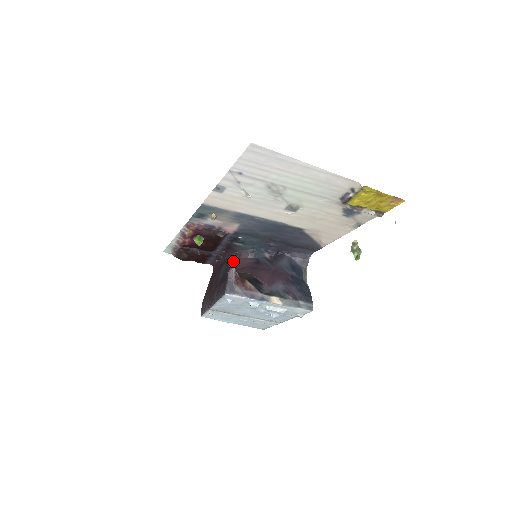
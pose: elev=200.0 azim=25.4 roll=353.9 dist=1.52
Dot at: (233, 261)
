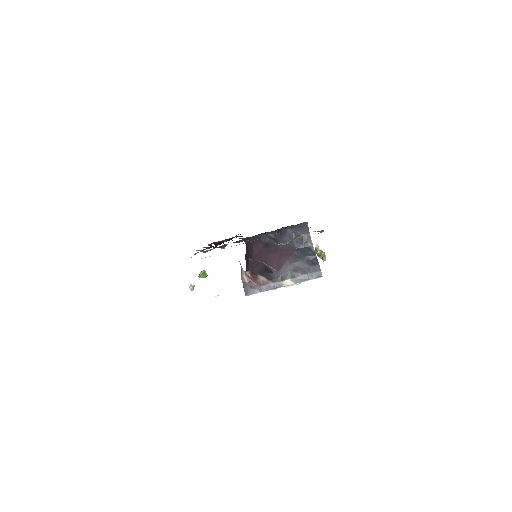
Dot at: (241, 267)
